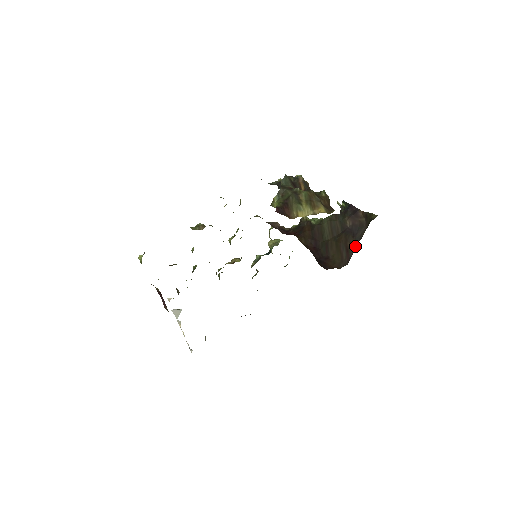
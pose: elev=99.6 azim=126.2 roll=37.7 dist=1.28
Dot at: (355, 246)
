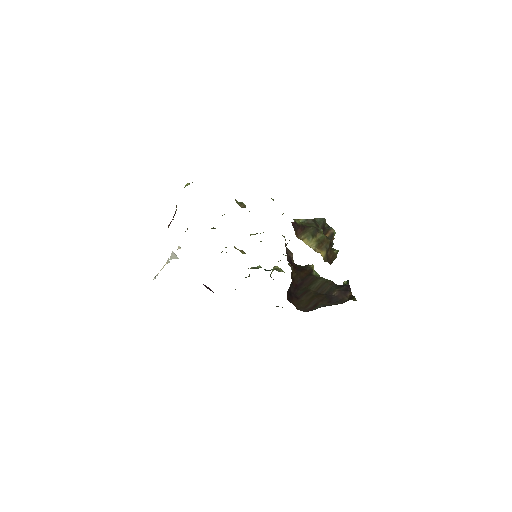
Dot at: (322, 306)
